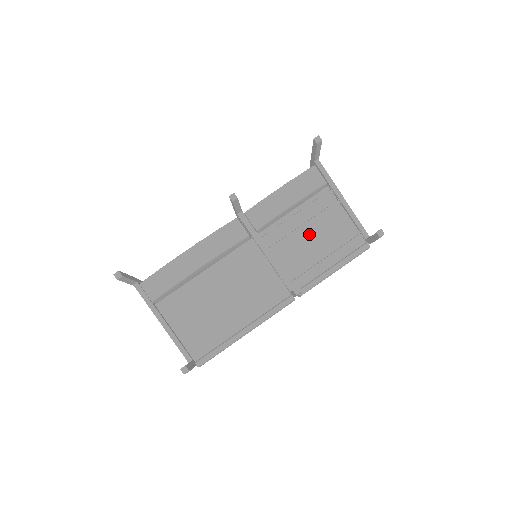
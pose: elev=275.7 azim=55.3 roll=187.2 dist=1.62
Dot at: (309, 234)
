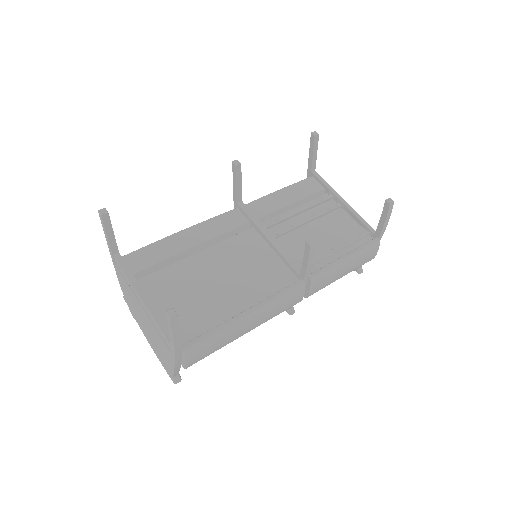
Dot at: (313, 228)
